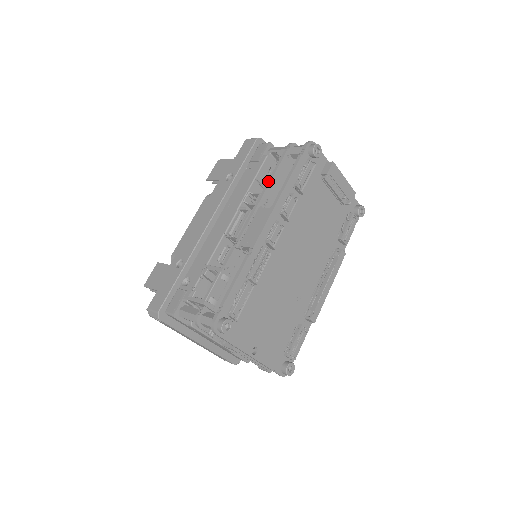
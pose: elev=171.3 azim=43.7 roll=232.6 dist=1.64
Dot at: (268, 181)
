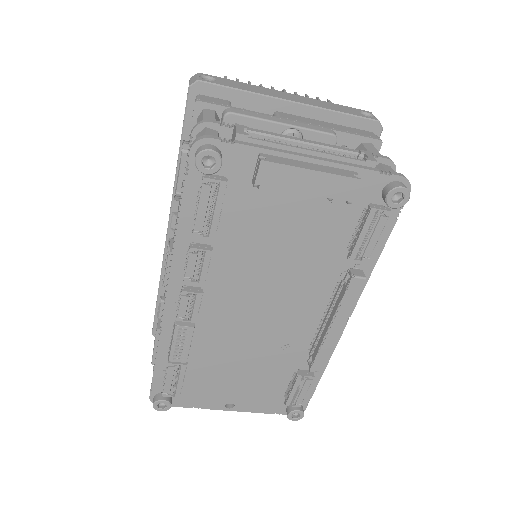
Dot at: (179, 205)
